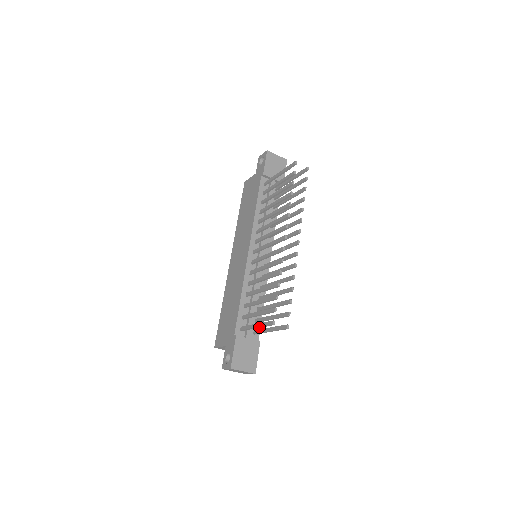
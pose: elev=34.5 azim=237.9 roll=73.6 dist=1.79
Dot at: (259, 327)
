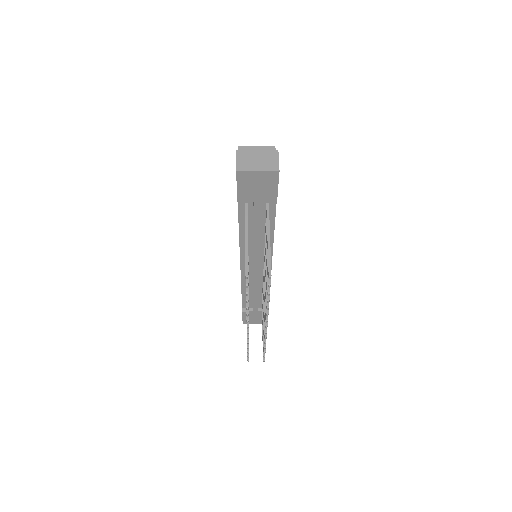
Dot at: occluded
